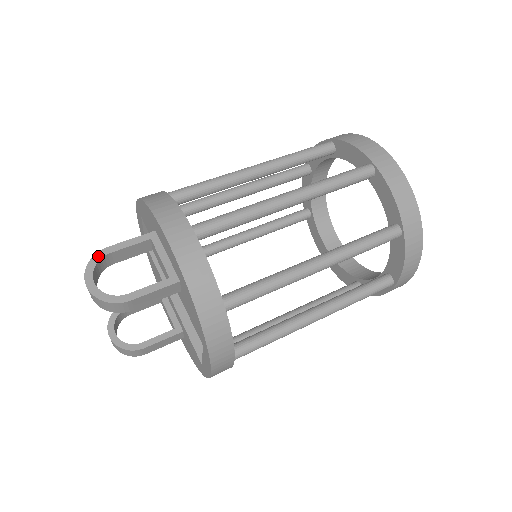
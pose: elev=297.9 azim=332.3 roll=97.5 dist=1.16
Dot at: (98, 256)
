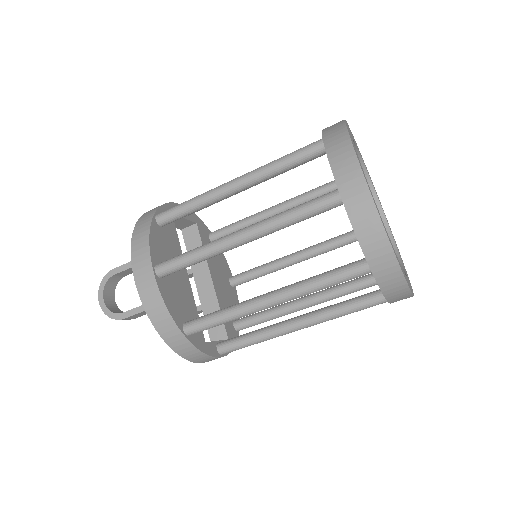
Dot at: (107, 277)
